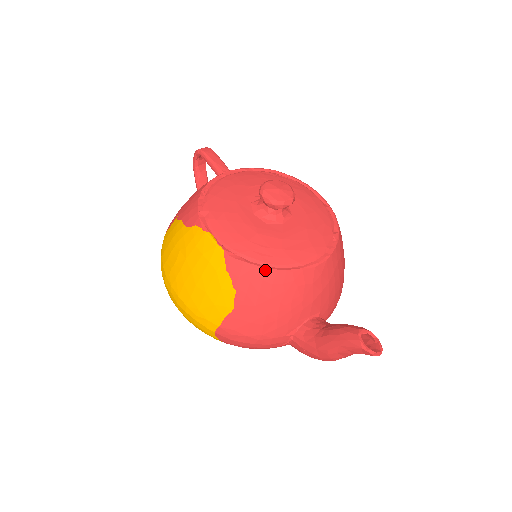
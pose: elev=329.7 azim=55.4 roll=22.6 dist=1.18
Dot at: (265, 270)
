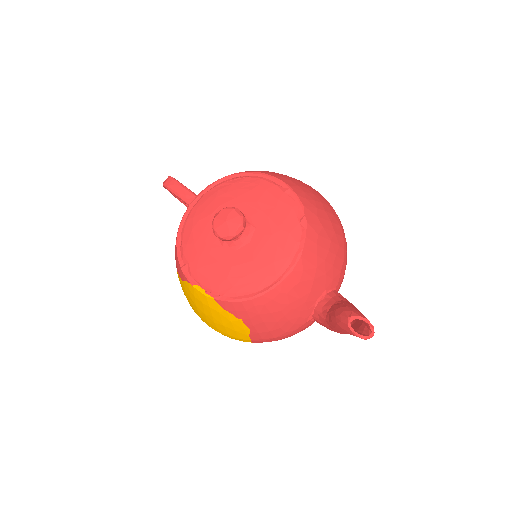
Dot at: (251, 299)
